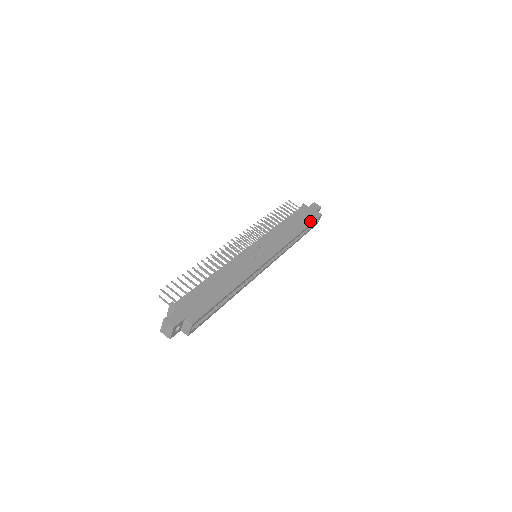
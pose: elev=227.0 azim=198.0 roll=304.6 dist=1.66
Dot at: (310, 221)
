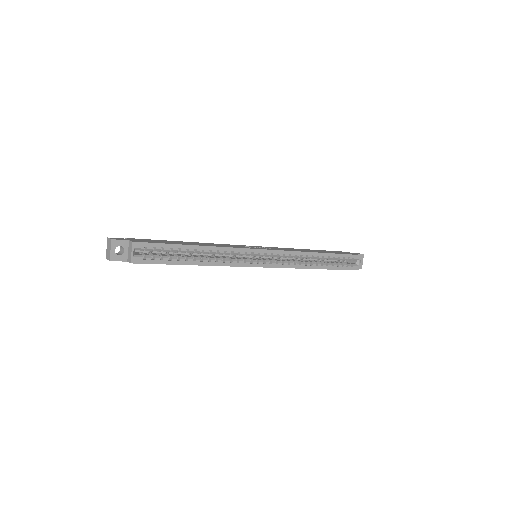
Dot at: (340, 253)
